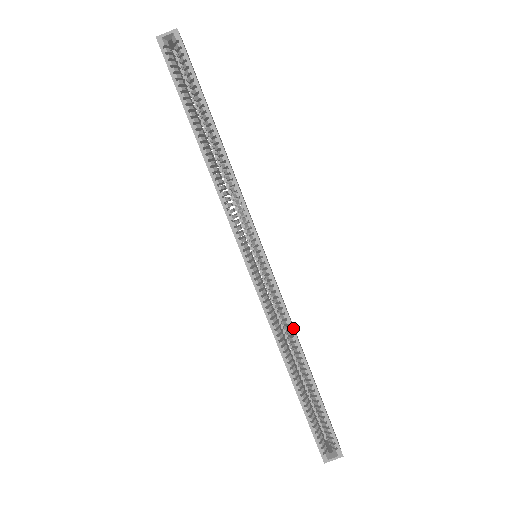
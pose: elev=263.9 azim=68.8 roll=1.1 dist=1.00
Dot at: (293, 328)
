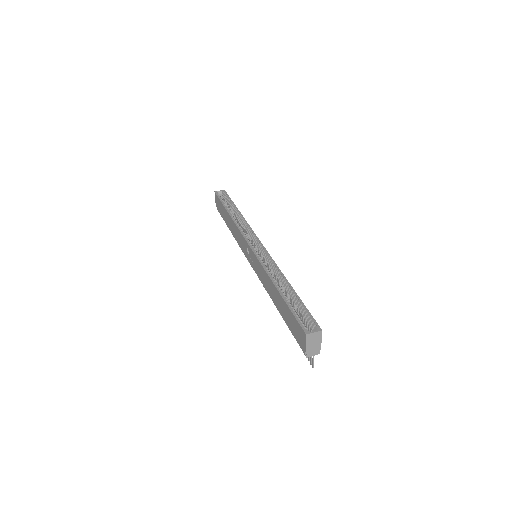
Dot at: (278, 267)
